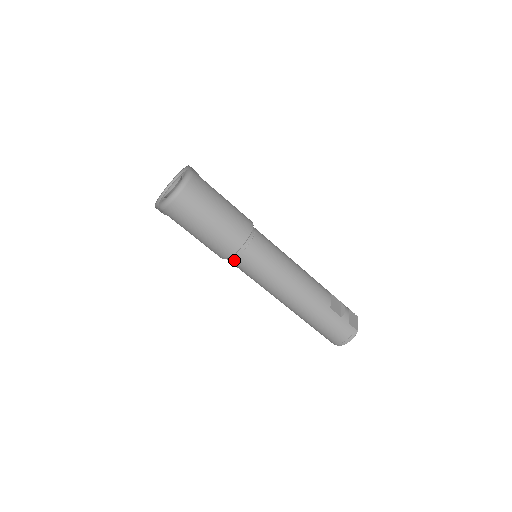
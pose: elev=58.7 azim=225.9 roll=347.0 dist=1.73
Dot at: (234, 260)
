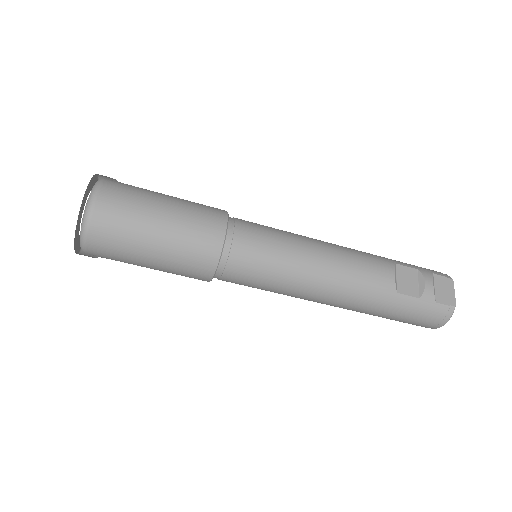
Dot at: occluded
